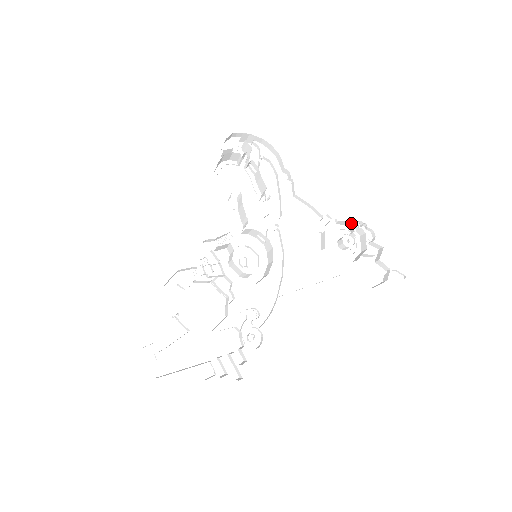
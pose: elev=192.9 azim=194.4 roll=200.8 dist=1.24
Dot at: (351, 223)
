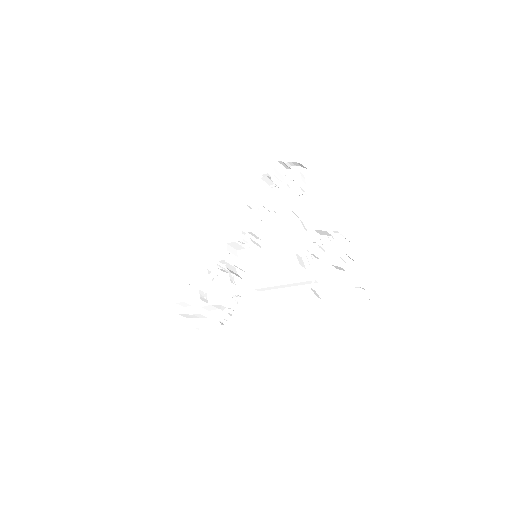
Dot at: occluded
